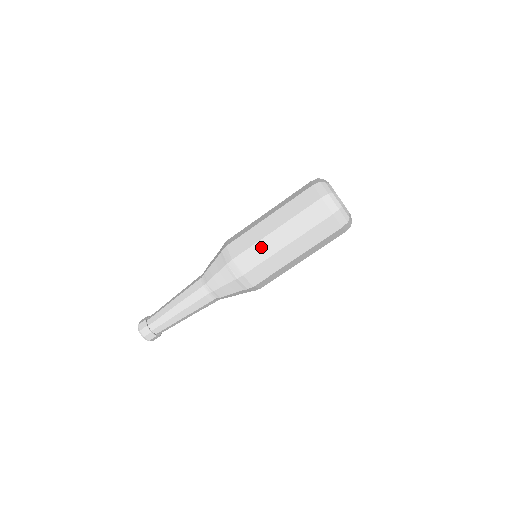
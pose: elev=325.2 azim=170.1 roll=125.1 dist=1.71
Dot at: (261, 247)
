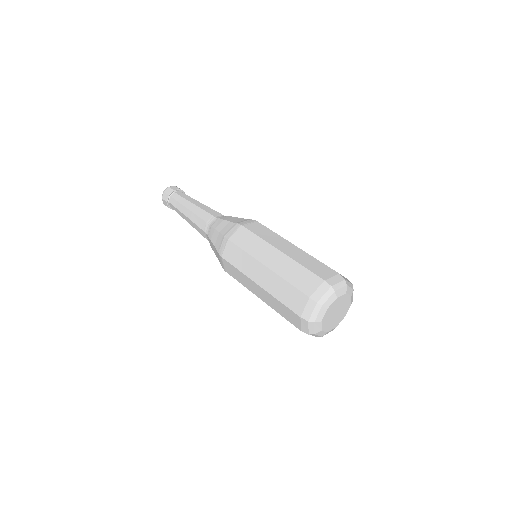
Dot at: (243, 277)
